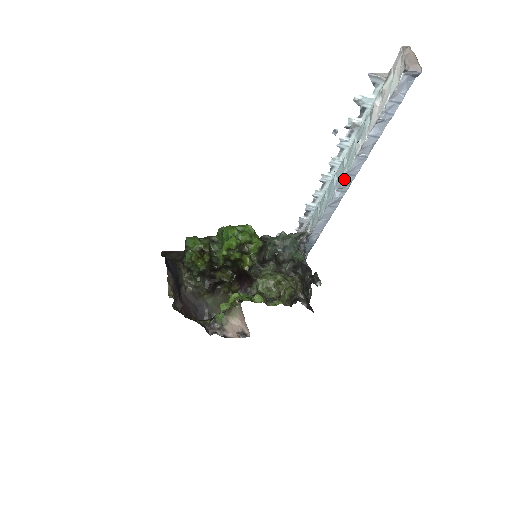
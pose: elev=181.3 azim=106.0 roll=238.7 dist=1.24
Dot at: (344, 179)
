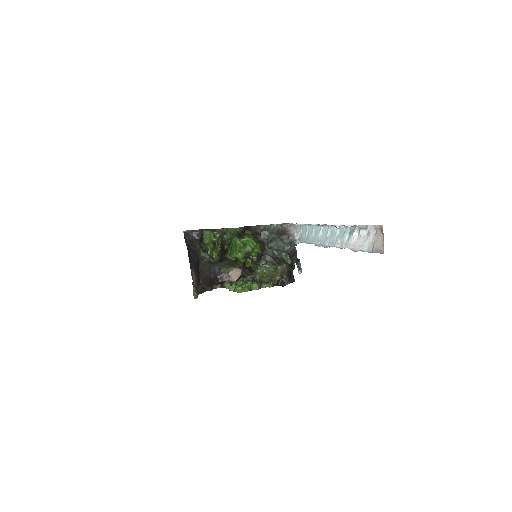
Dot at: (325, 246)
